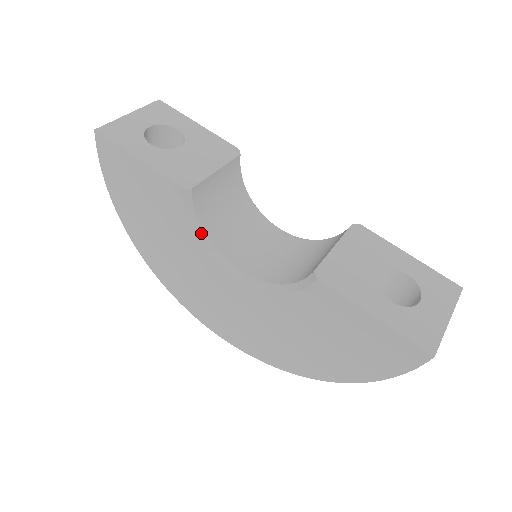
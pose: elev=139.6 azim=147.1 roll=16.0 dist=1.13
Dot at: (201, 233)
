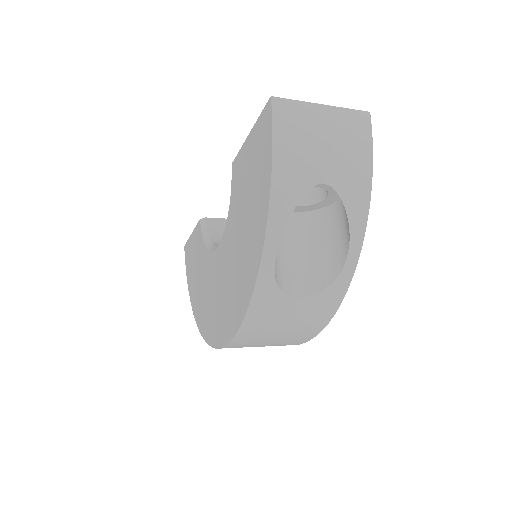
Dot at: (210, 243)
